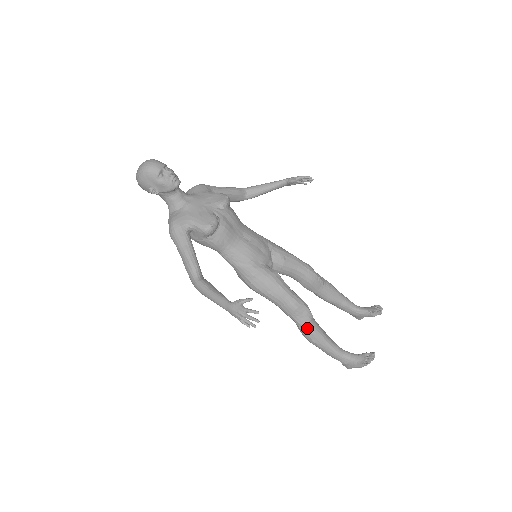
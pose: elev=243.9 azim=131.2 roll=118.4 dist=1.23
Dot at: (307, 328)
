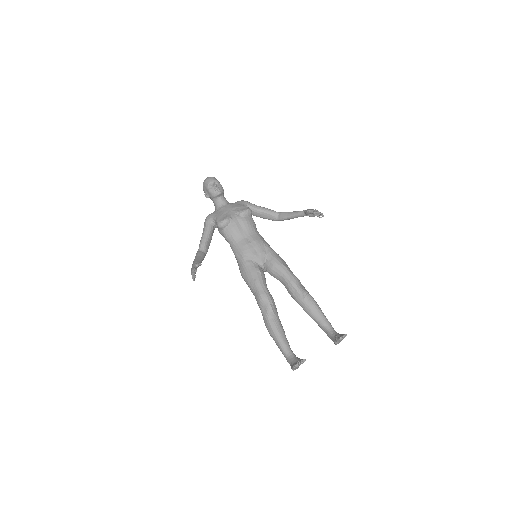
Dot at: (266, 318)
